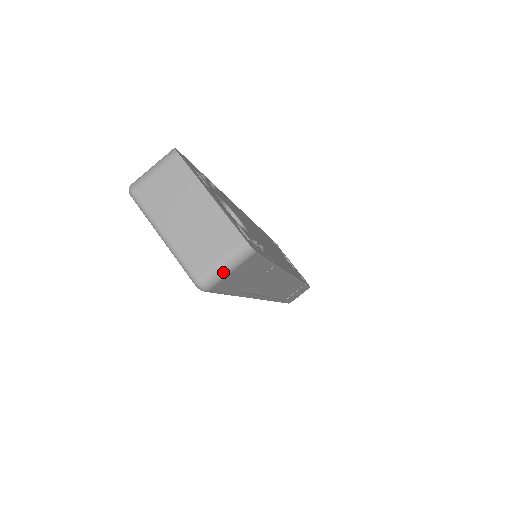
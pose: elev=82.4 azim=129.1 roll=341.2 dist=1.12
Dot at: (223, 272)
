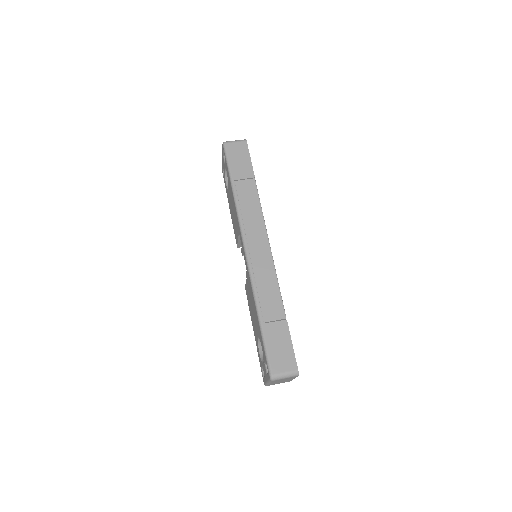
Dot at: (233, 141)
